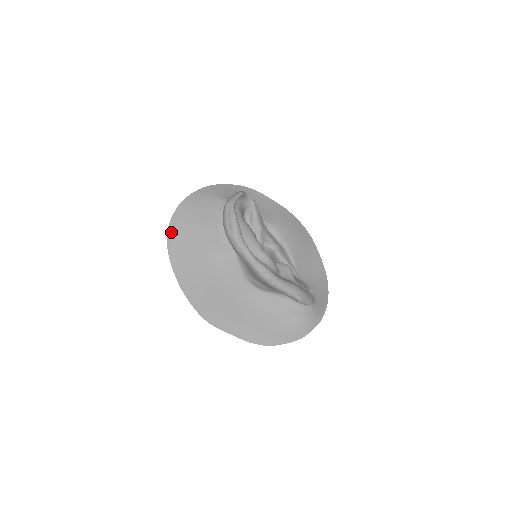
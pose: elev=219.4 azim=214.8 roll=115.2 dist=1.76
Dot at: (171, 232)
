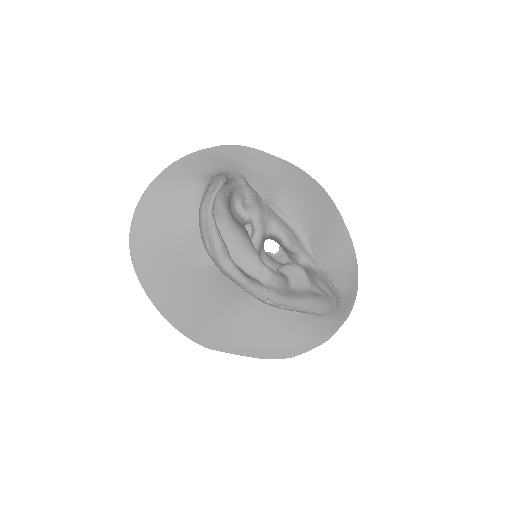
Dot at: (134, 246)
